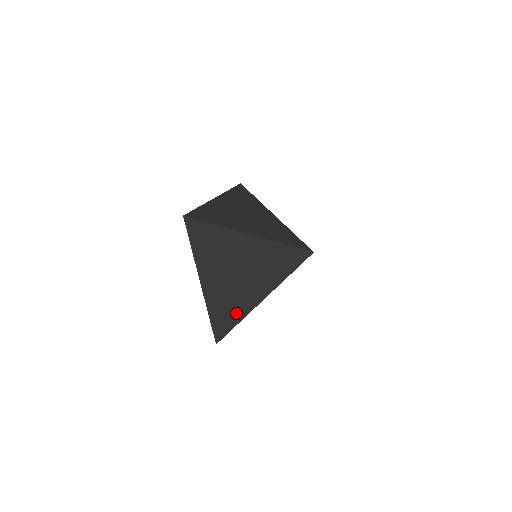
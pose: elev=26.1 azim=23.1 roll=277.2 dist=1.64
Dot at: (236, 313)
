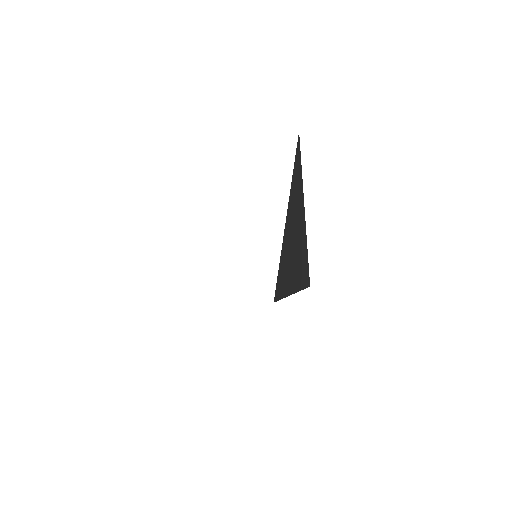
Dot at: (287, 282)
